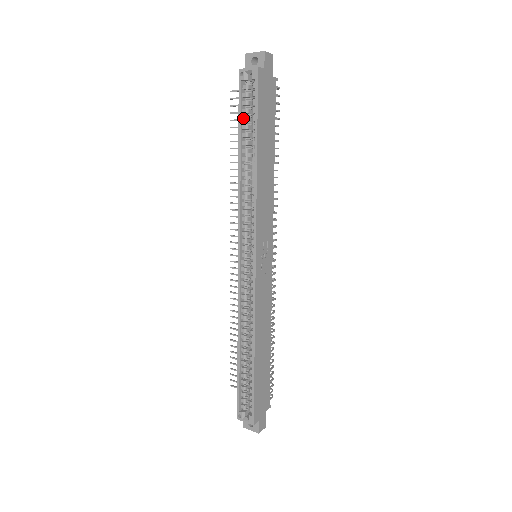
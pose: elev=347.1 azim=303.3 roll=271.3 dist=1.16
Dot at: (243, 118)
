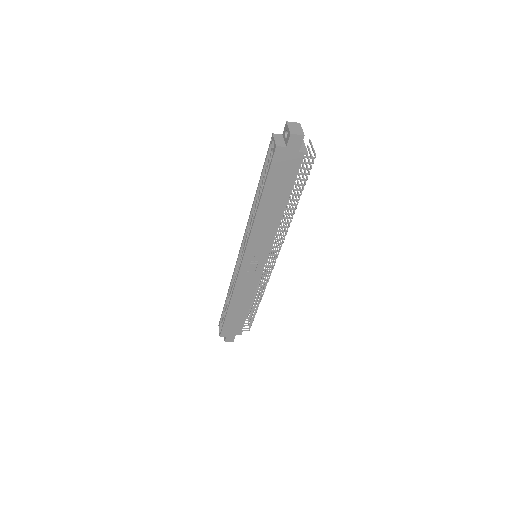
Dot at: (265, 170)
